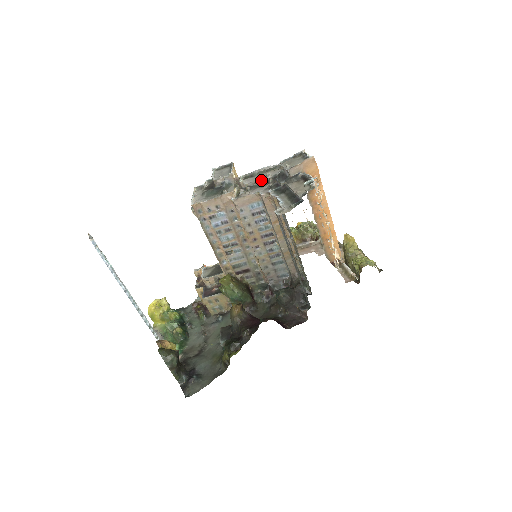
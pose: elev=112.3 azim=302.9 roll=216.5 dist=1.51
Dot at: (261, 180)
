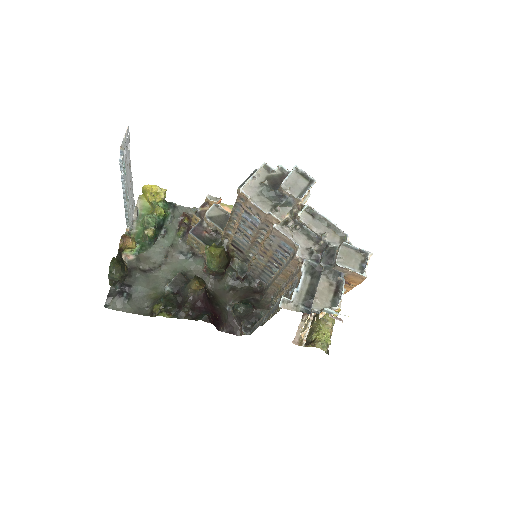
Dot at: (315, 232)
